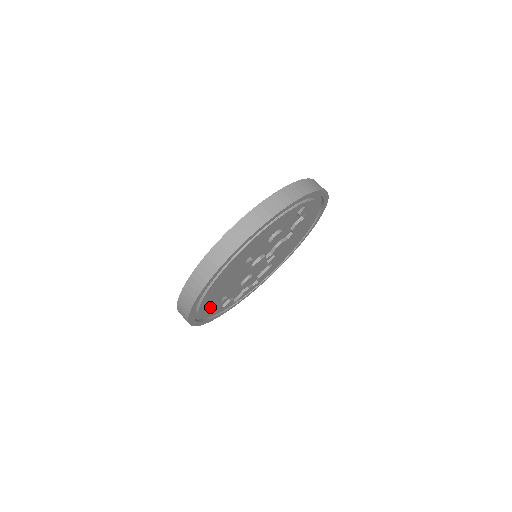
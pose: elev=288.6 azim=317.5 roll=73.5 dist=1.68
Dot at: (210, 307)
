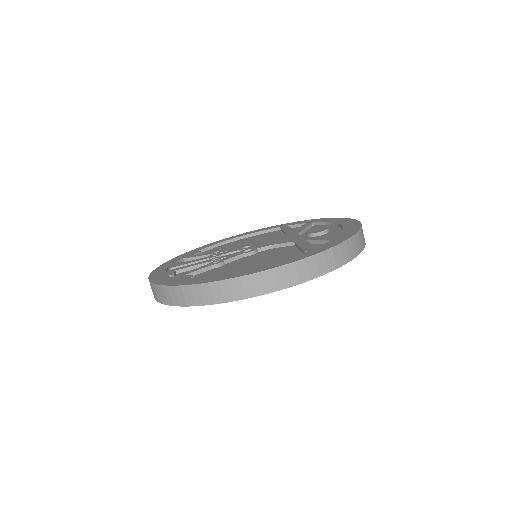
Dot at: occluded
